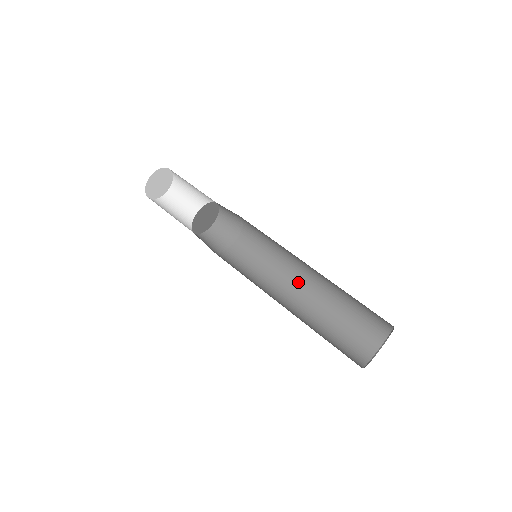
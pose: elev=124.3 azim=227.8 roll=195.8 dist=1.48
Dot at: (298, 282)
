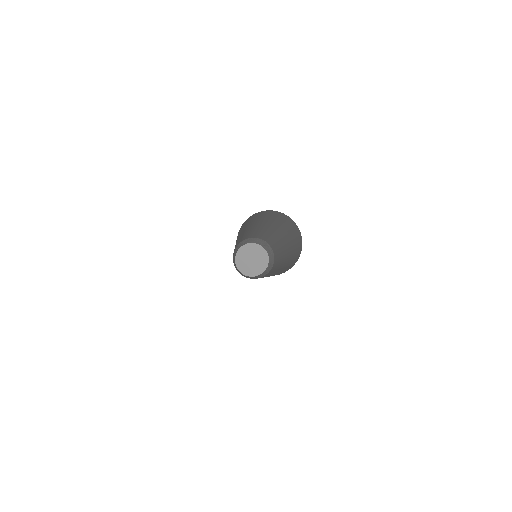
Dot at: occluded
